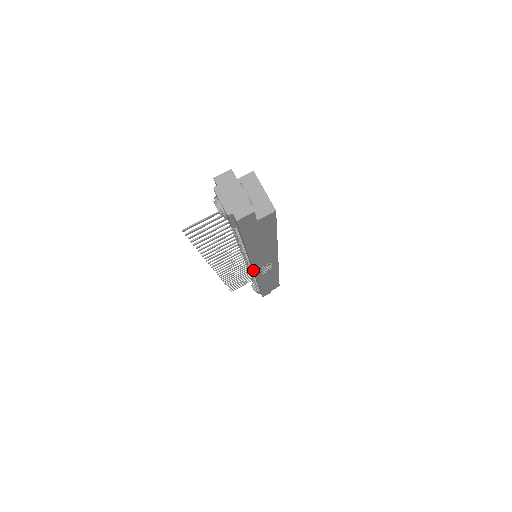
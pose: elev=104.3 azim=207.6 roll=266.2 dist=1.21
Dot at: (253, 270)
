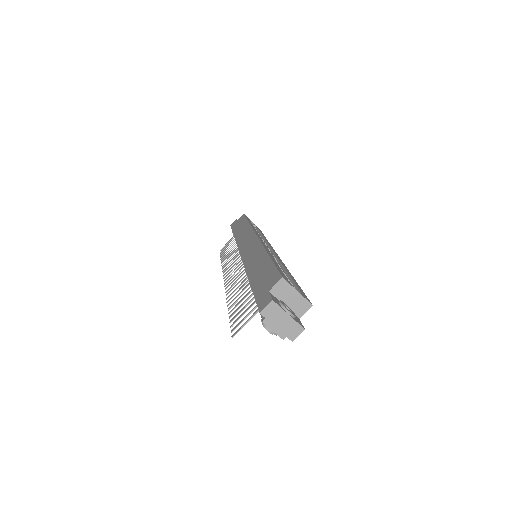
Dot at: occluded
